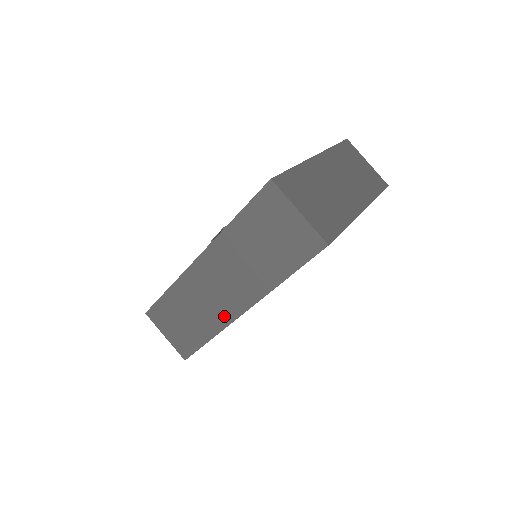
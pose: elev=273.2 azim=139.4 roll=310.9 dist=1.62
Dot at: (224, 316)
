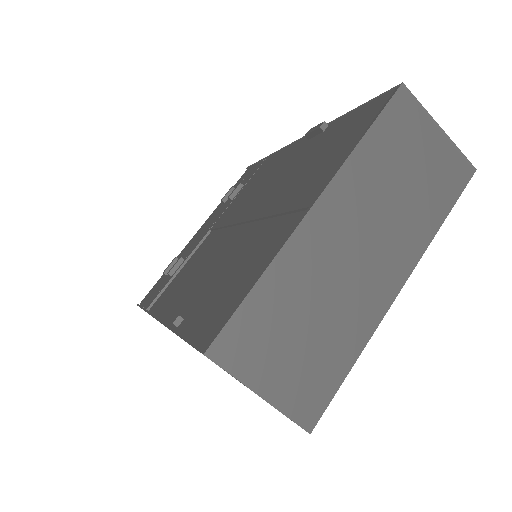
Dot at: occluded
